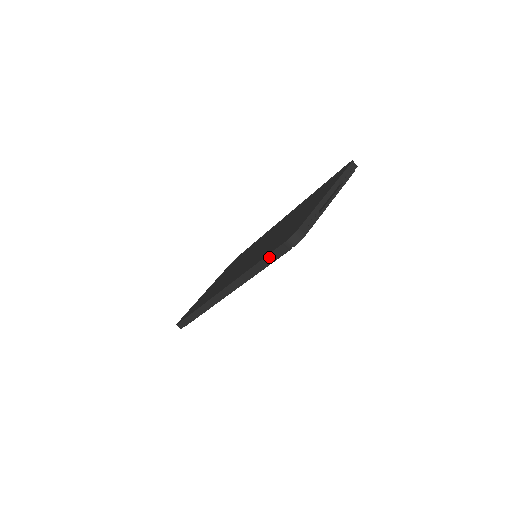
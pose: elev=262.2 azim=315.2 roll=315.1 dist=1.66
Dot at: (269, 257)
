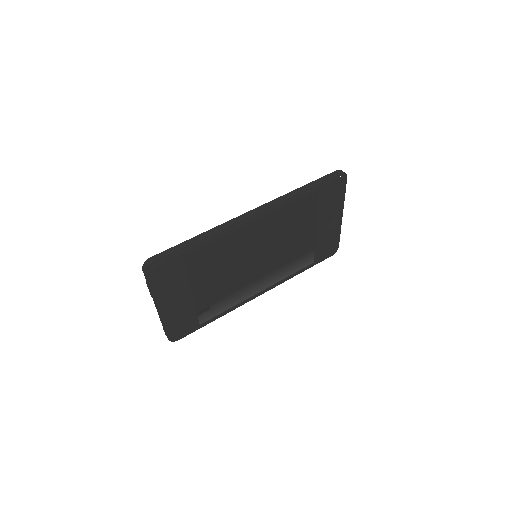
Dot at: (320, 179)
